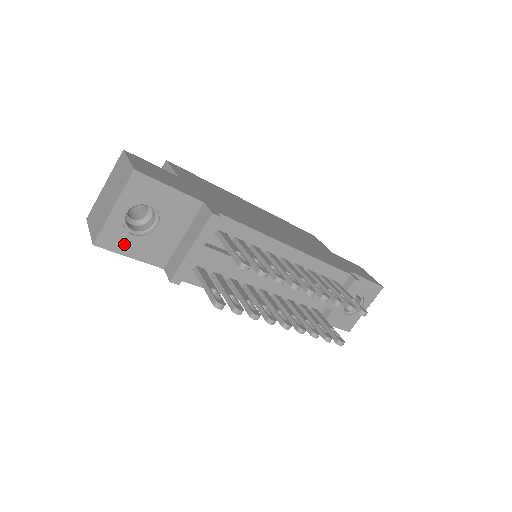
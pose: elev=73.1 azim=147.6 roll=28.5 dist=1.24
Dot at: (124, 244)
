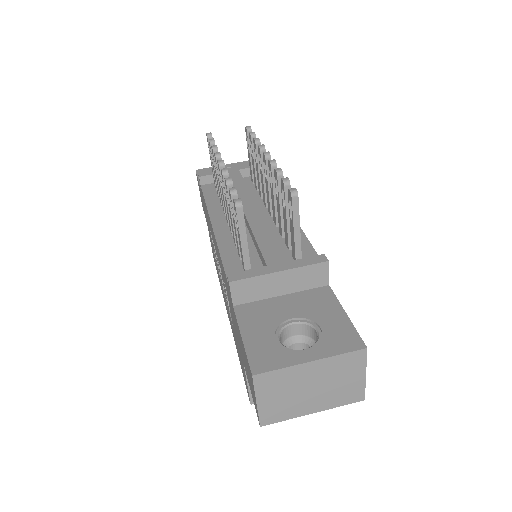
Dot at: occluded
